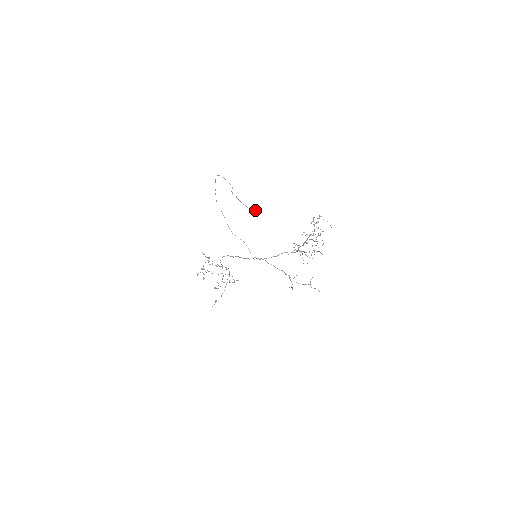
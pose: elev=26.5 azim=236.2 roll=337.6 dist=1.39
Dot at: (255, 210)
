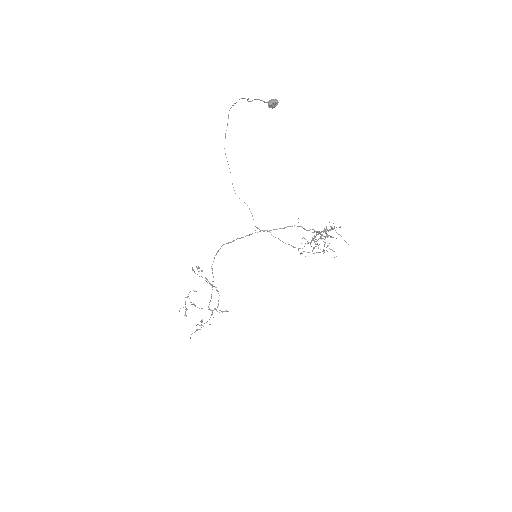
Dot at: (274, 99)
